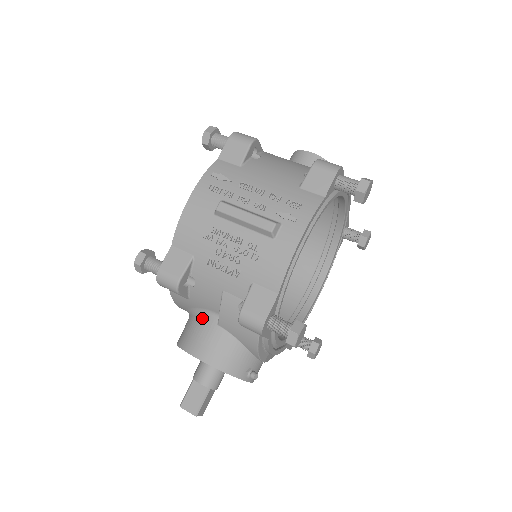
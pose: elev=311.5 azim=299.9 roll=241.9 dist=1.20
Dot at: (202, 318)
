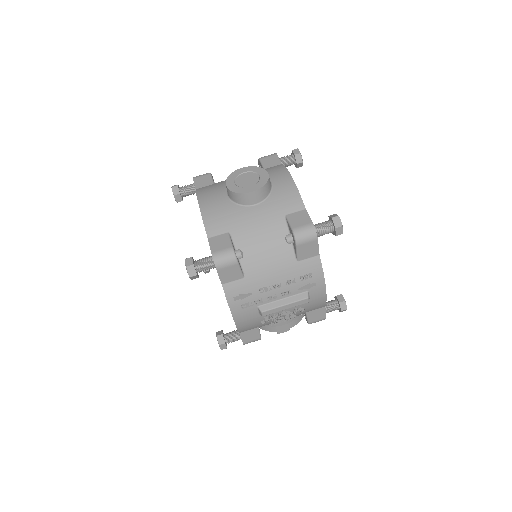
Dot at: occluded
